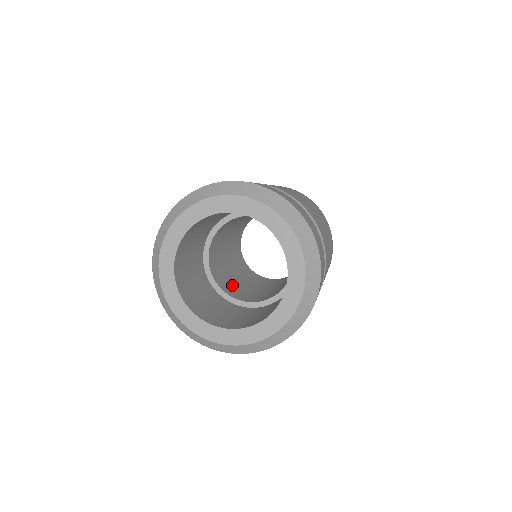
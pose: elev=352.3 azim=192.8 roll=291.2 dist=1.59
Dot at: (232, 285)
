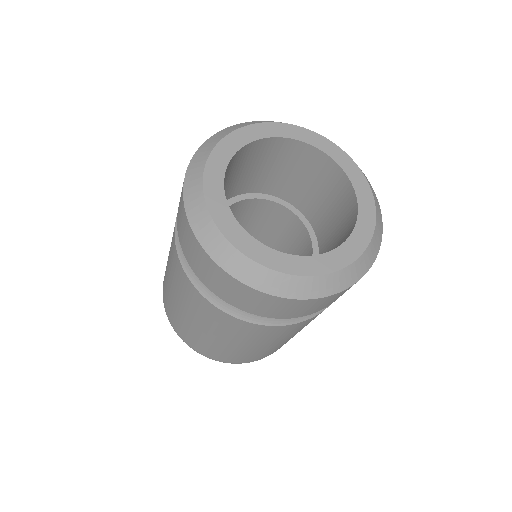
Dot at: occluded
